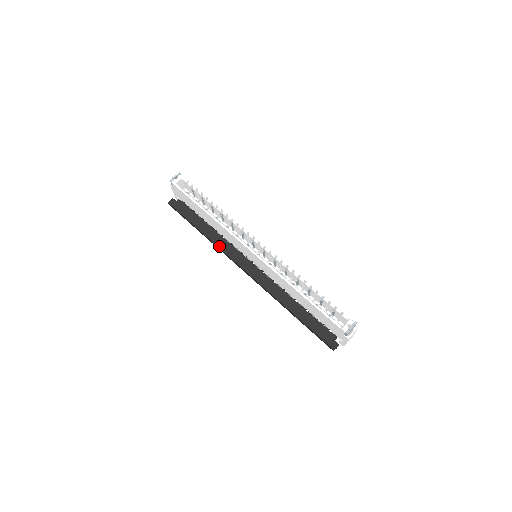
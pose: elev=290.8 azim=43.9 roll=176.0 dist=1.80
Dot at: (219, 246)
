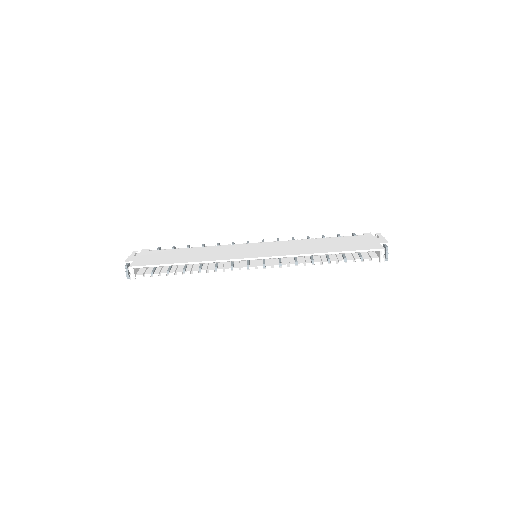
Dot at: occluded
